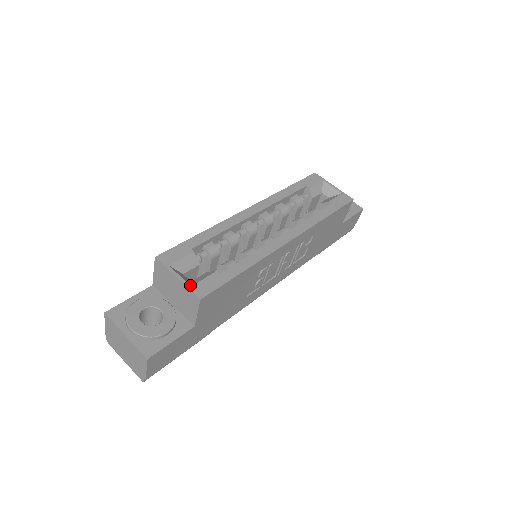
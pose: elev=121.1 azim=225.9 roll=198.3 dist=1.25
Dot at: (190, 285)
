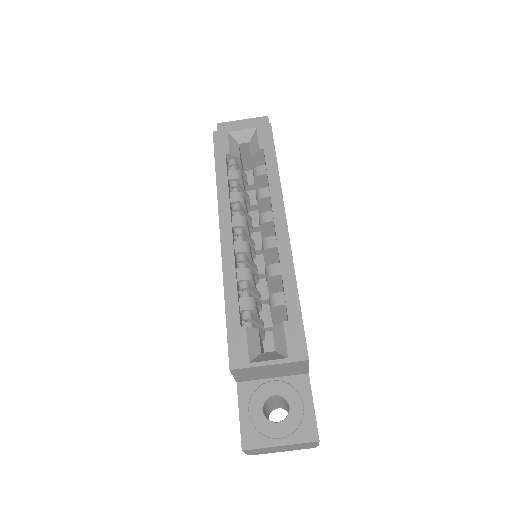
Dot at: (286, 358)
